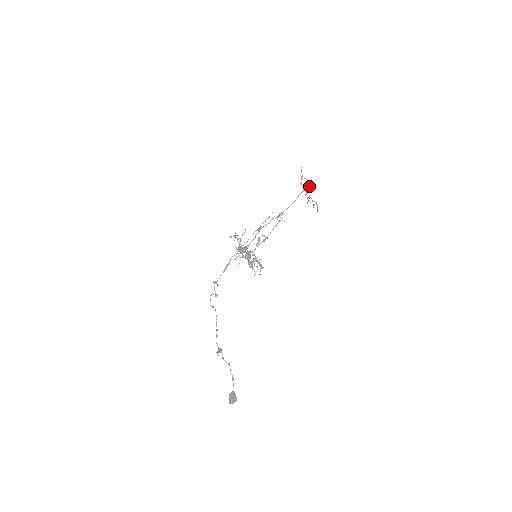
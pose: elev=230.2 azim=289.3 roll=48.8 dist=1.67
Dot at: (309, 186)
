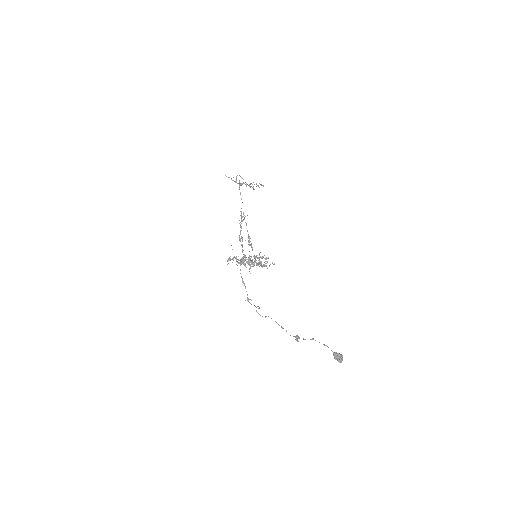
Dot at: occluded
